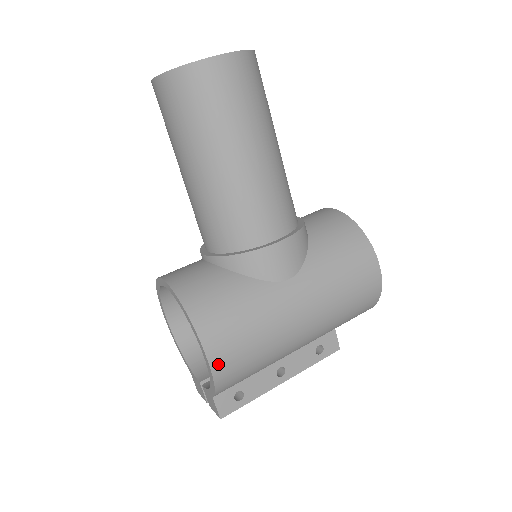
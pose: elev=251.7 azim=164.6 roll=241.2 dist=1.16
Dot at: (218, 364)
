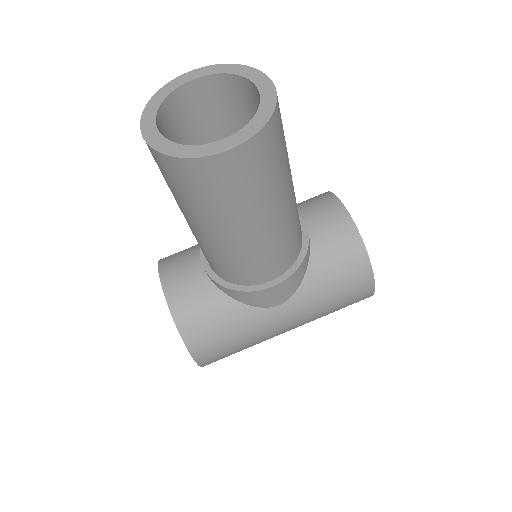
Dot at: (205, 362)
